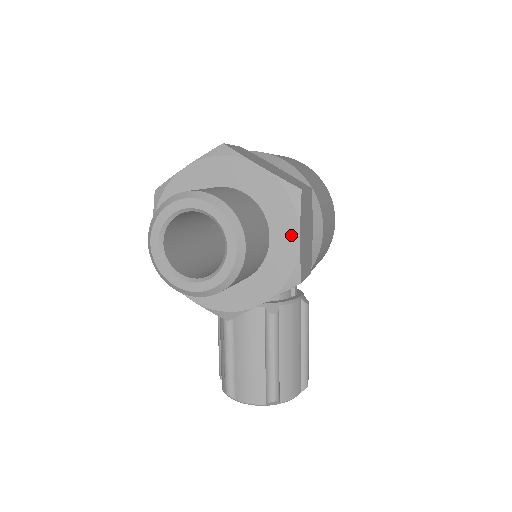
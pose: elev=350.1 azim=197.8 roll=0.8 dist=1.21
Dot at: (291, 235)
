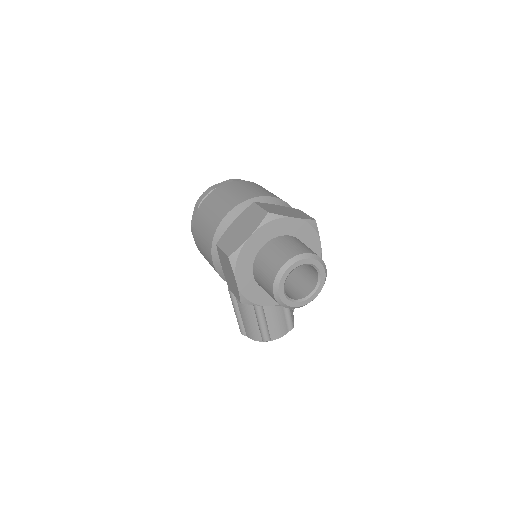
Dot at: (317, 246)
